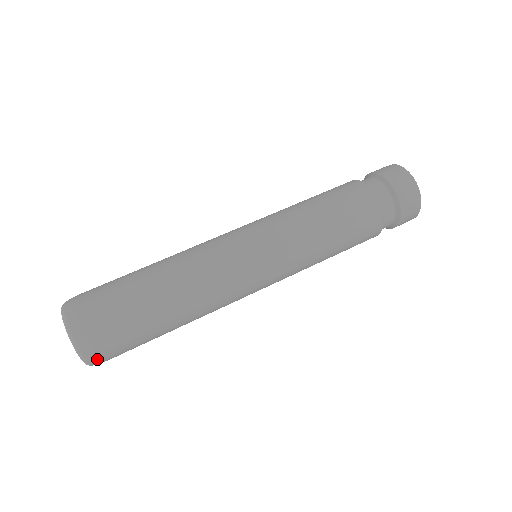
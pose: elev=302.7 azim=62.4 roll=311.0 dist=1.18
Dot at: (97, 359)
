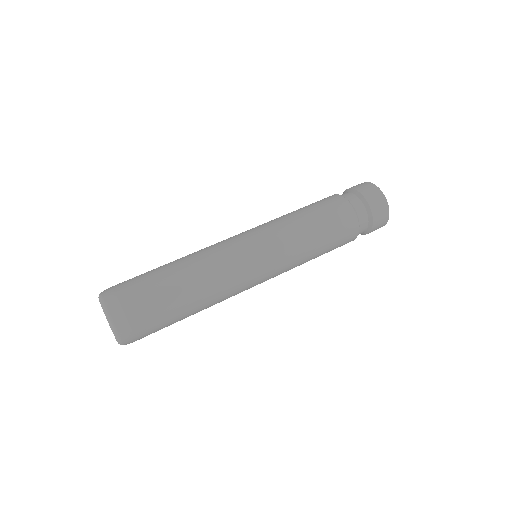
Dot at: occluded
